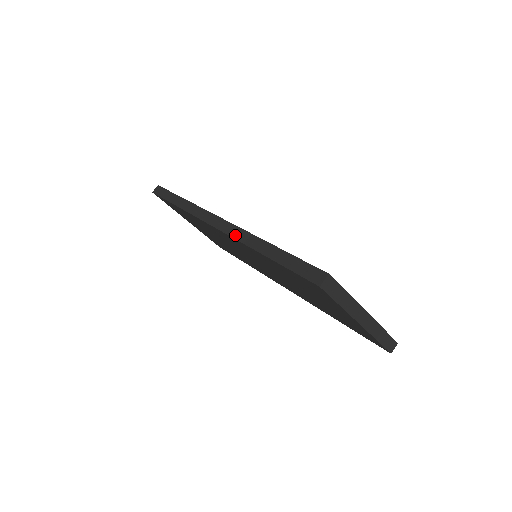
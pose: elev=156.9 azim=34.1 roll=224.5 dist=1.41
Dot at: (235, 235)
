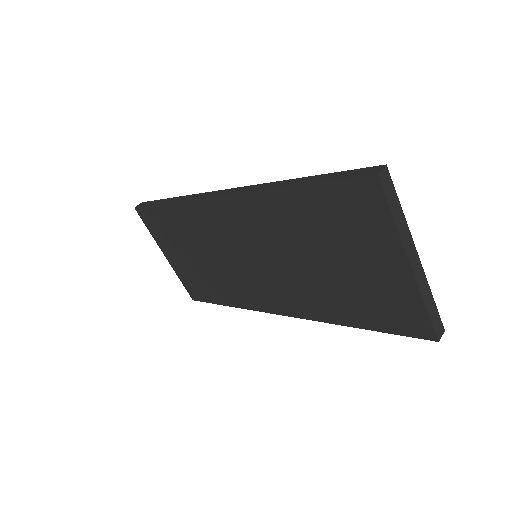
Dot at: (249, 190)
